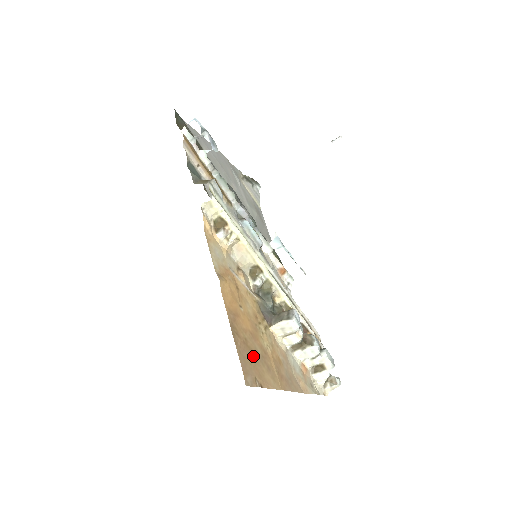
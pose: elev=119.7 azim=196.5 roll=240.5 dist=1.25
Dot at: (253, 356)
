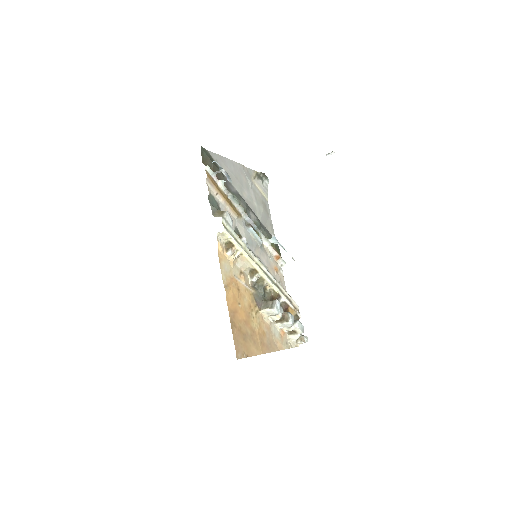
Dot at: (244, 338)
